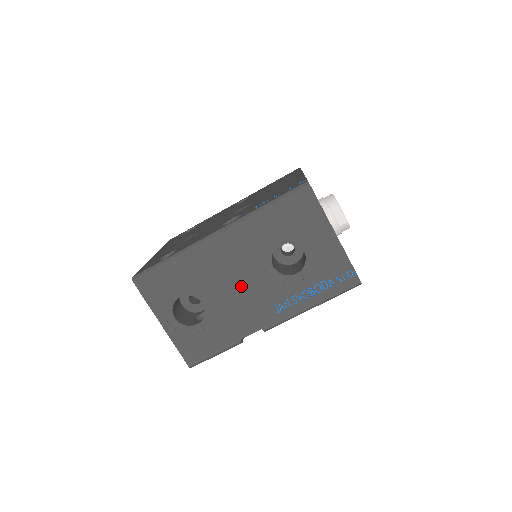
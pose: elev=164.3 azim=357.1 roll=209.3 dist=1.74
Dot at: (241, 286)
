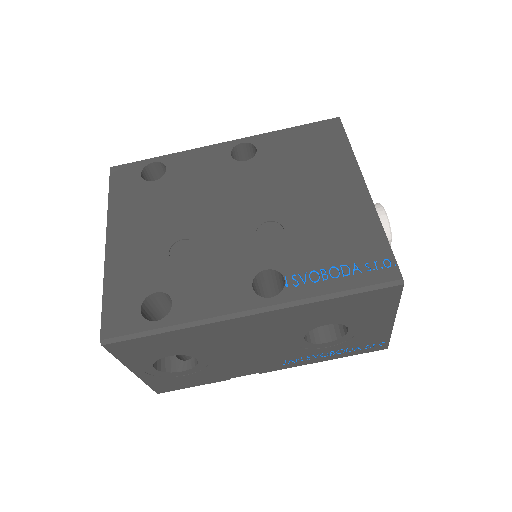
Dot at: (255, 350)
